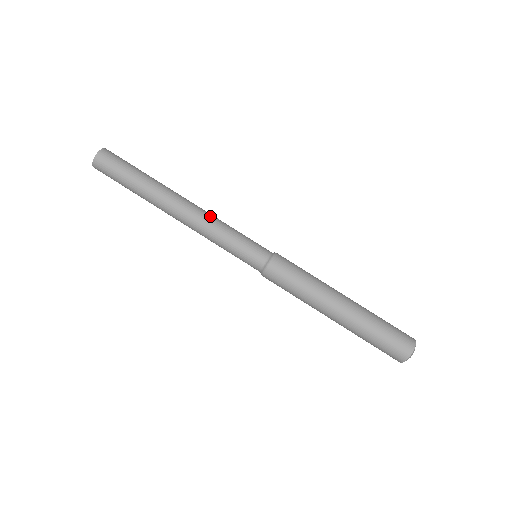
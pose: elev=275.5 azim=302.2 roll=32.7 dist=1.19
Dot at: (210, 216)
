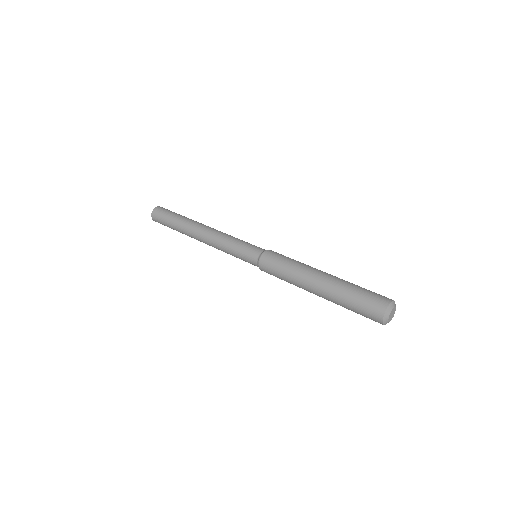
Dot at: (222, 233)
